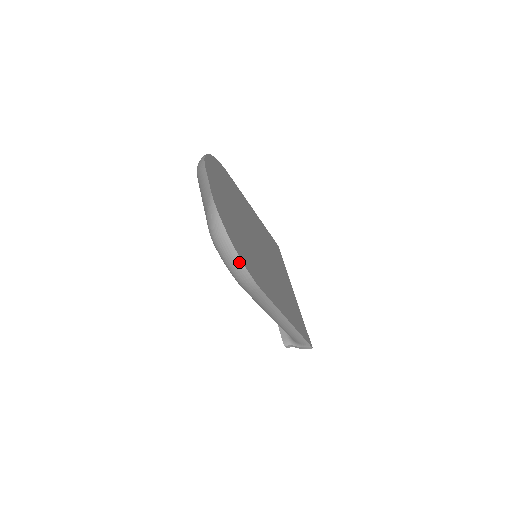
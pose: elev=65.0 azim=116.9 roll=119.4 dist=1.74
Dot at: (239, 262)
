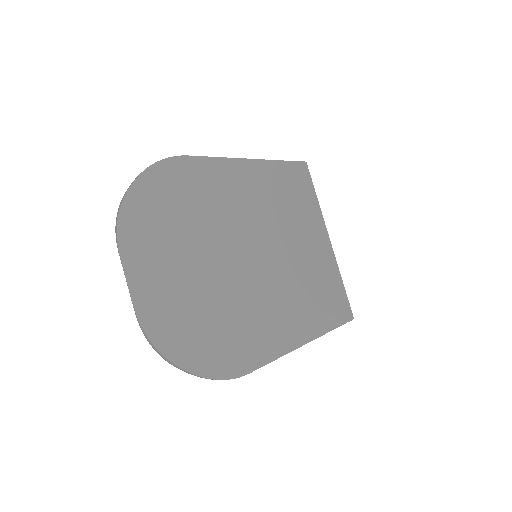
Dot at: occluded
